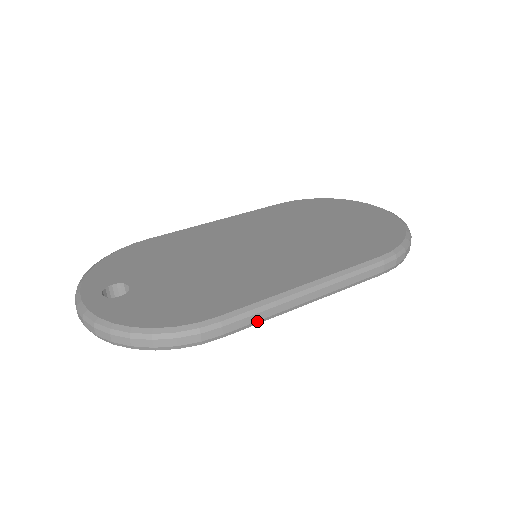
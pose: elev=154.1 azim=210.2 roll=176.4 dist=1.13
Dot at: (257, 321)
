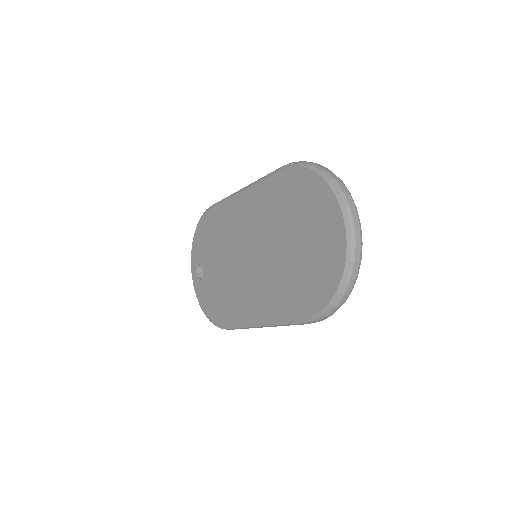
Dot at: occluded
